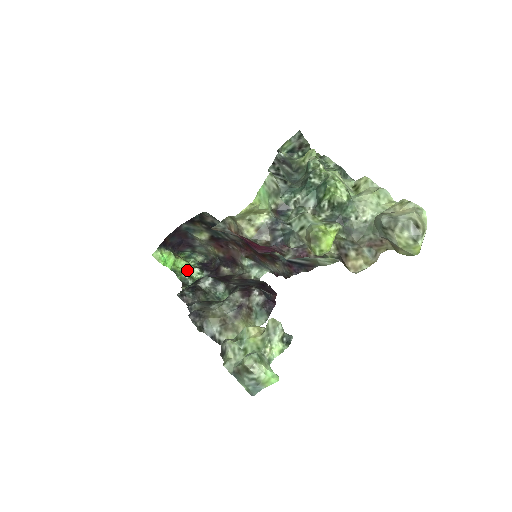
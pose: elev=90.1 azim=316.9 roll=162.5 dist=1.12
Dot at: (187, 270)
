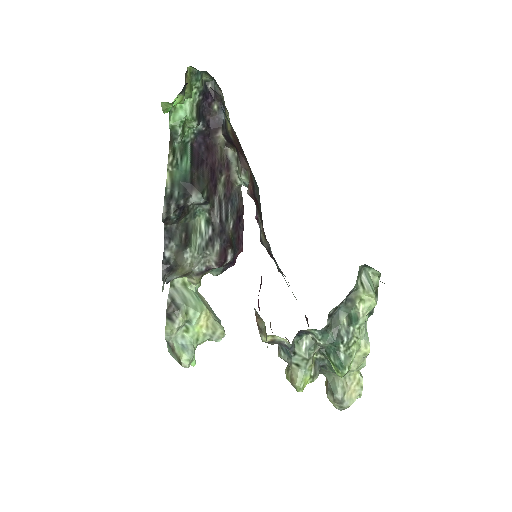
Dot at: (185, 119)
